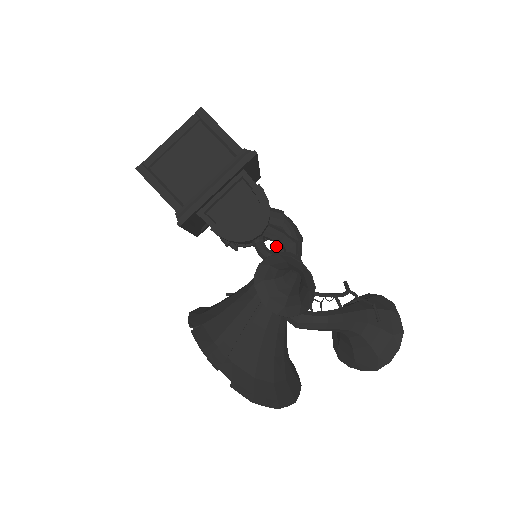
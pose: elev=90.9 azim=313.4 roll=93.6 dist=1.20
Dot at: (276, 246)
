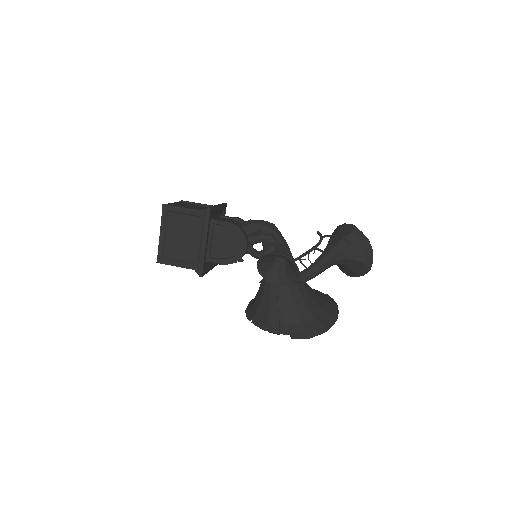
Dot at: (263, 242)
